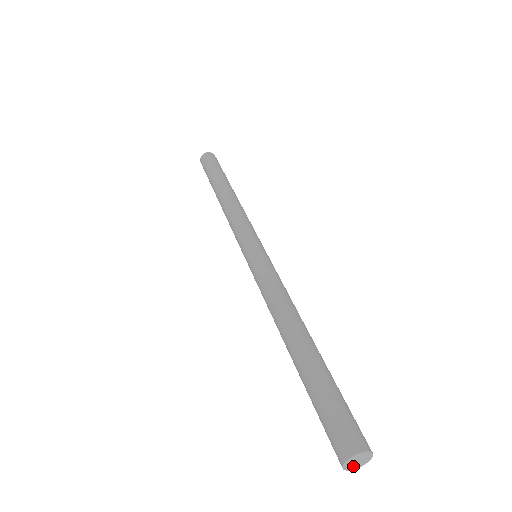
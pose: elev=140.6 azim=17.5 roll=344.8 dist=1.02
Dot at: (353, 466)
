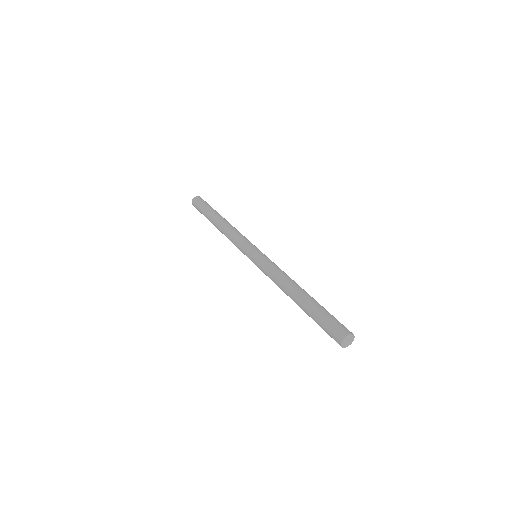
Dot at: (345, 345)
